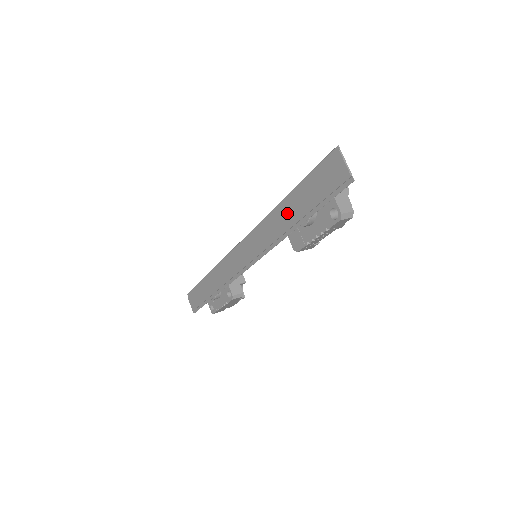
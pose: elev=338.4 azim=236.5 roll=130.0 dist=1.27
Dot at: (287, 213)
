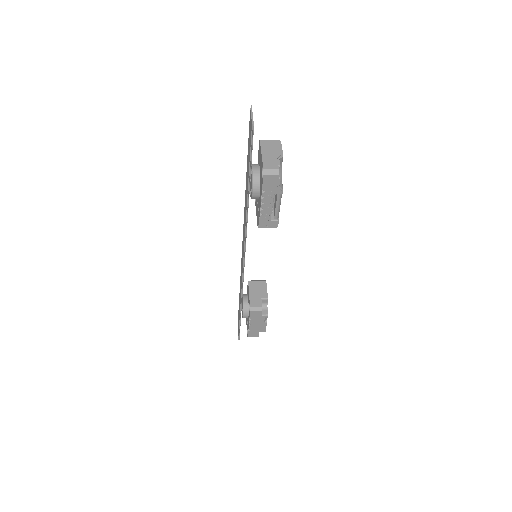
Dot at: (246, 189)
